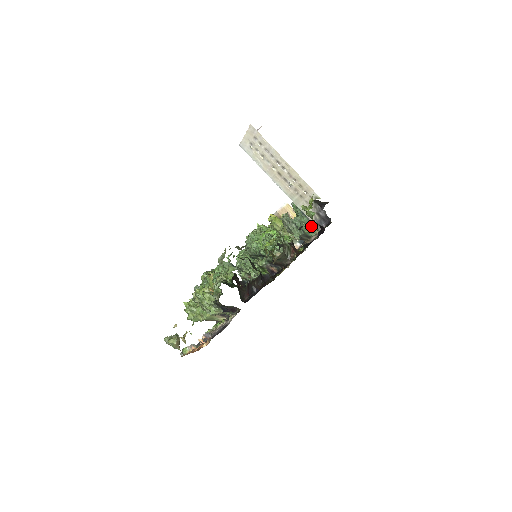
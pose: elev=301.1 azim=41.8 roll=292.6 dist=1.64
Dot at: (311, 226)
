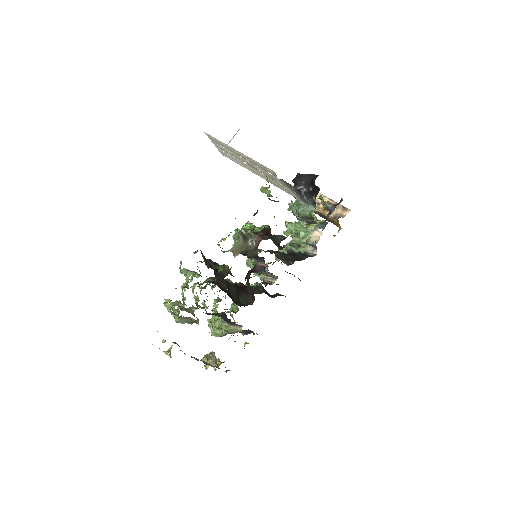
Dot at: (306, 206)
